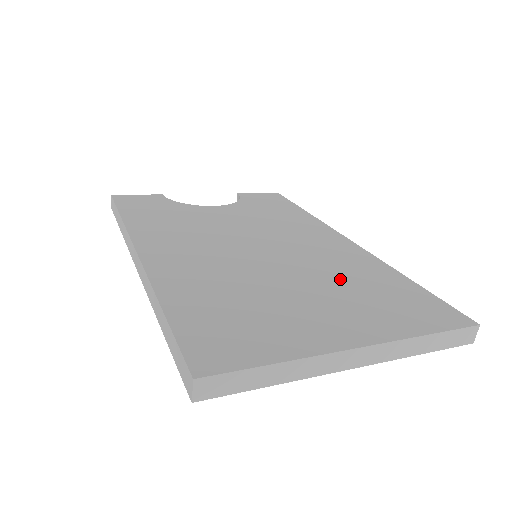
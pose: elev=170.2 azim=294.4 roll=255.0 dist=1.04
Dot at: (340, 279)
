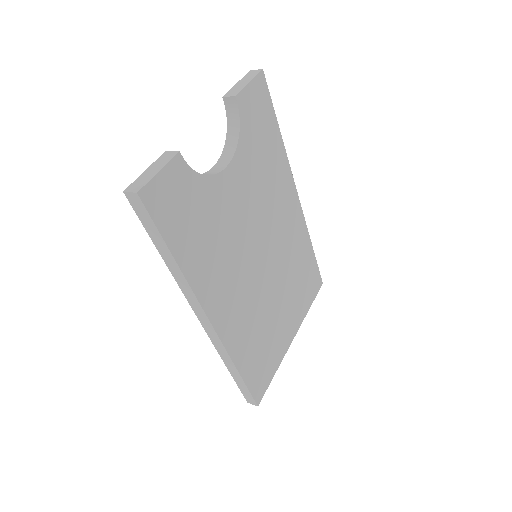
Dot at: (292, 274)
